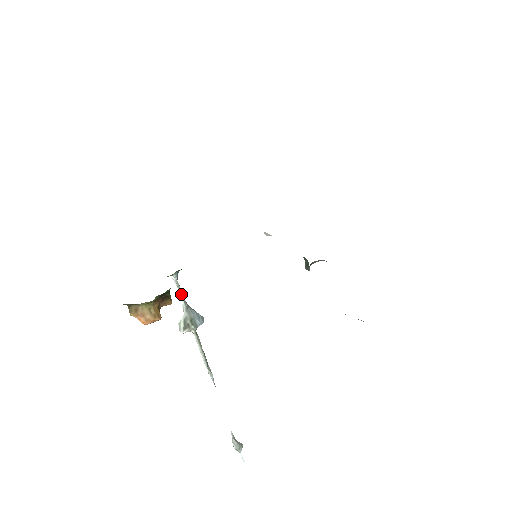
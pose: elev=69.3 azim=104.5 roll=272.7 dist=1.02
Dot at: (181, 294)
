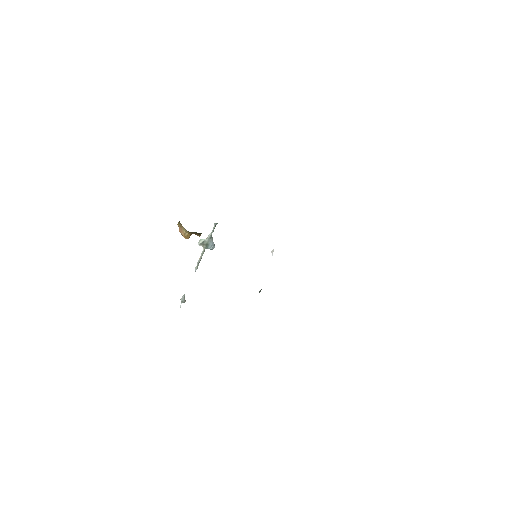
Dot at: (212, 231)
